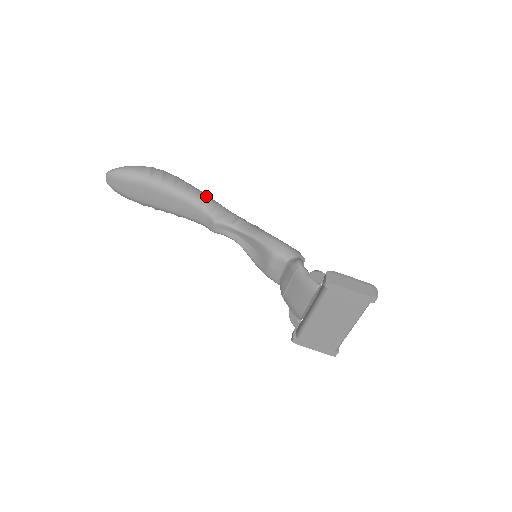
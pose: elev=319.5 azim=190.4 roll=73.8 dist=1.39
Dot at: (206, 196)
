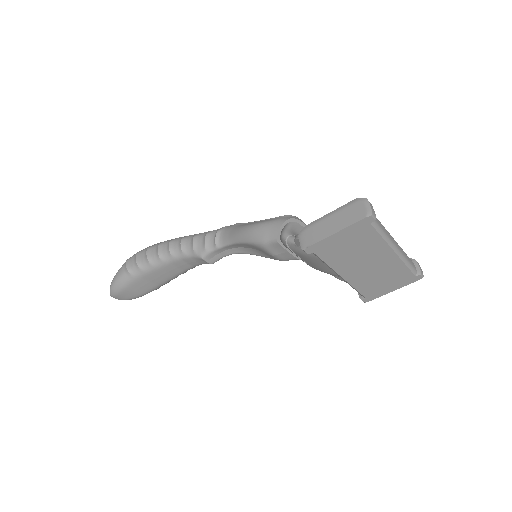
Dot at: (179, 241)
